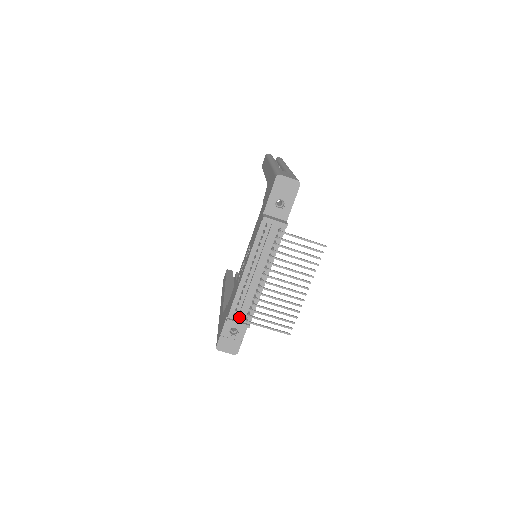
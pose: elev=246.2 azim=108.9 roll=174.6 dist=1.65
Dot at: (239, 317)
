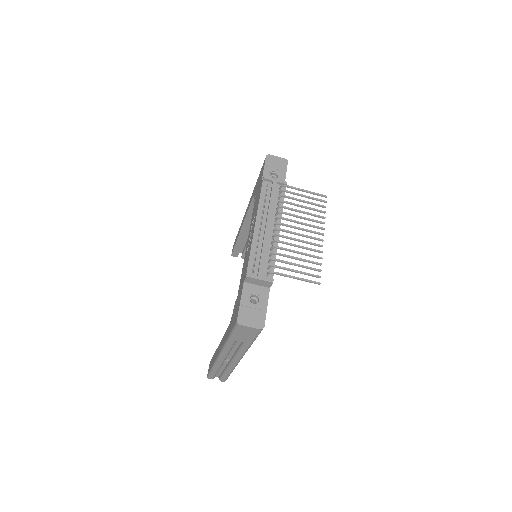
Dot at: (259, 270)
